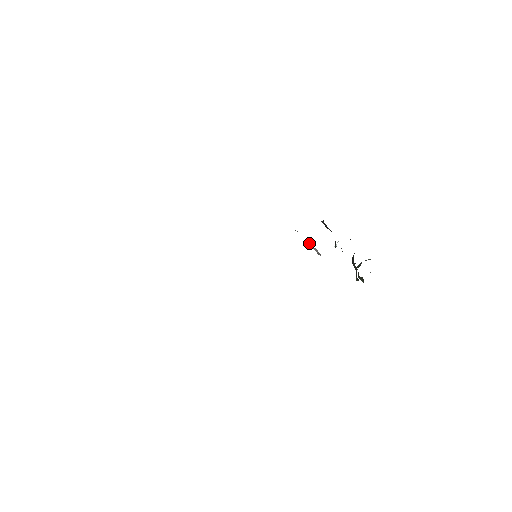
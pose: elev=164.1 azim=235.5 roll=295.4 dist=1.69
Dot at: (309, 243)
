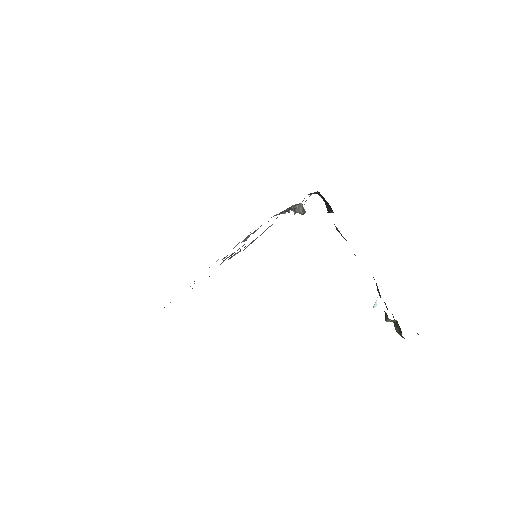
Dot at: (299, 207)
